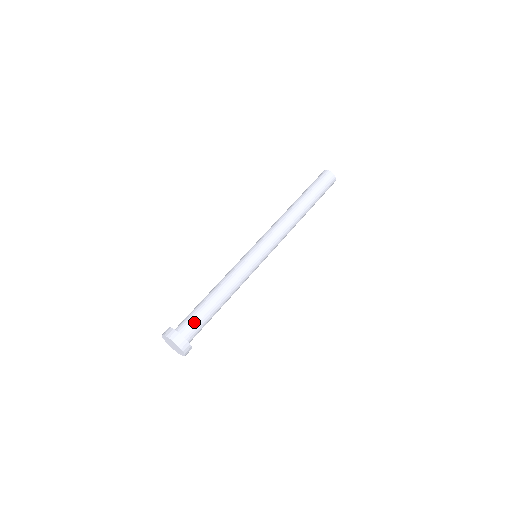
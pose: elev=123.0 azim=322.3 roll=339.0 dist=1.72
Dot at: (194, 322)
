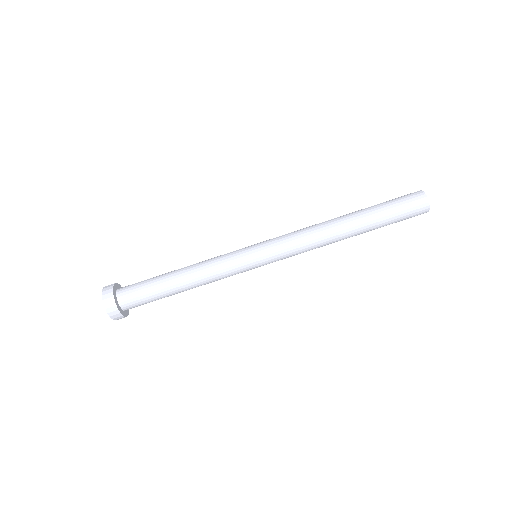
Dot at: (141, 301)
